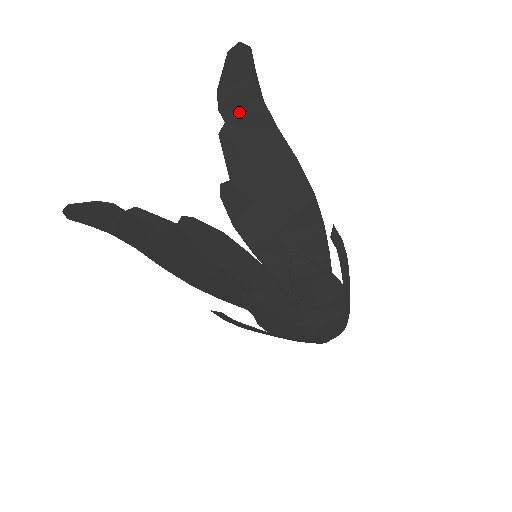
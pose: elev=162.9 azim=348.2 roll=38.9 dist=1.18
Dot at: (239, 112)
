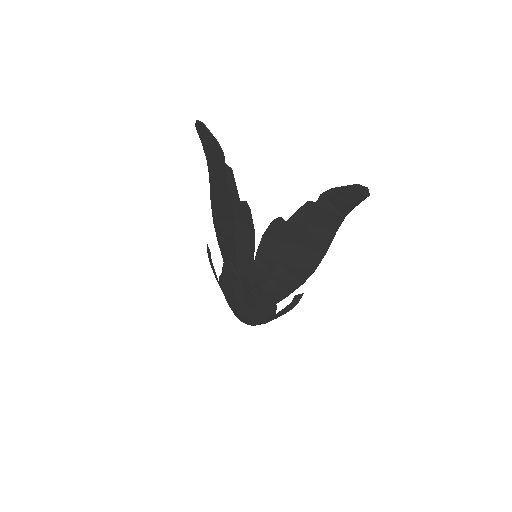
Dot at: (328, 207)
